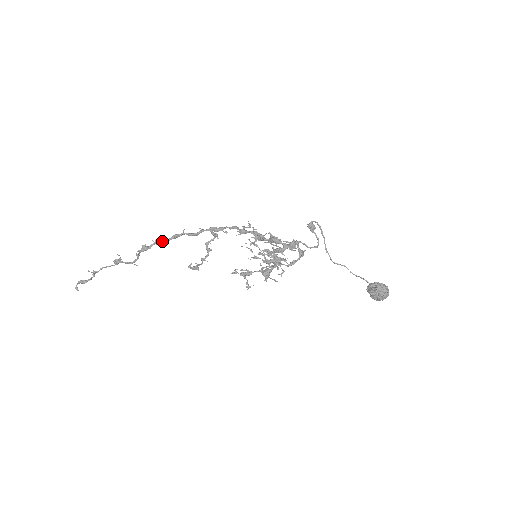
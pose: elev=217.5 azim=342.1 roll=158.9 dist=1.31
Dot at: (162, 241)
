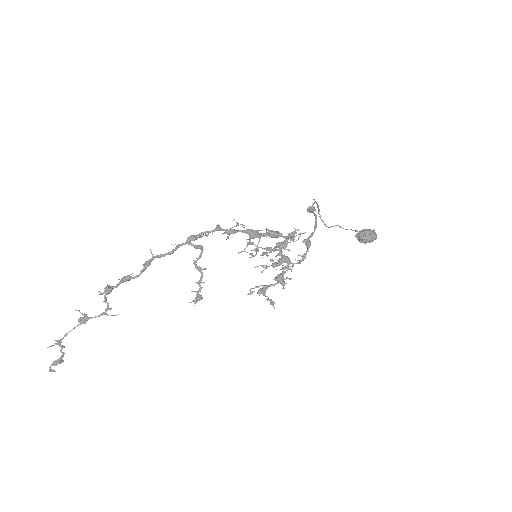
Dot at: (133, 278)
